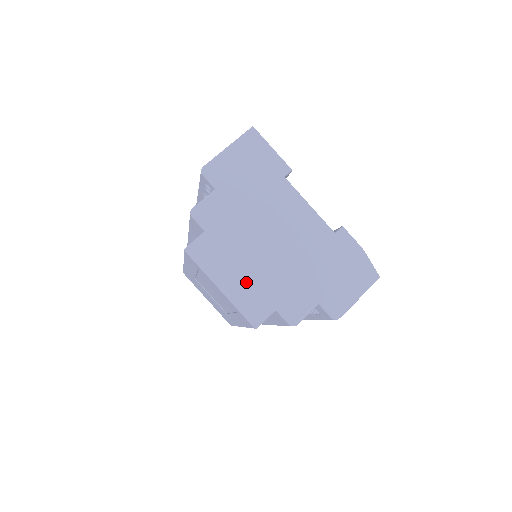
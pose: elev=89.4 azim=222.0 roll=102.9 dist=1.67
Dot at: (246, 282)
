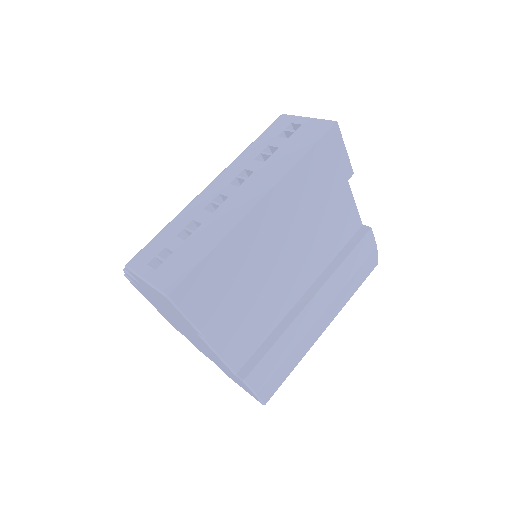
Dot at: (167, 318)
